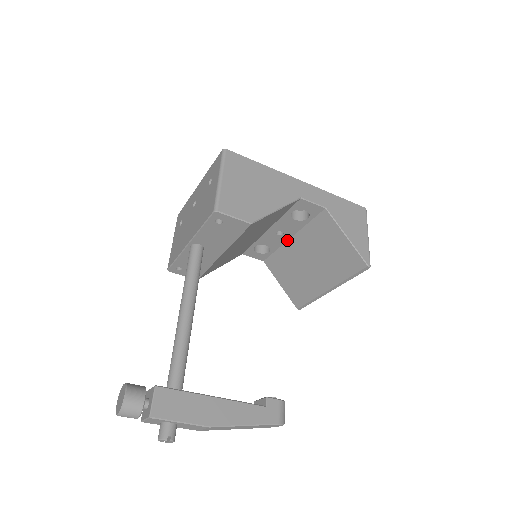
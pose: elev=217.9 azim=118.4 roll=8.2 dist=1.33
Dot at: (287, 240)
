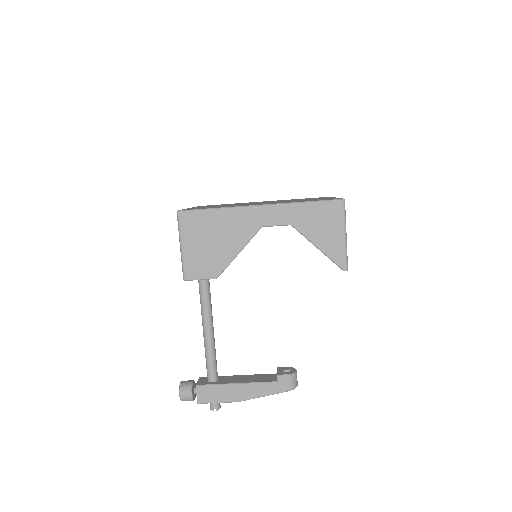
Dot at: occluded
